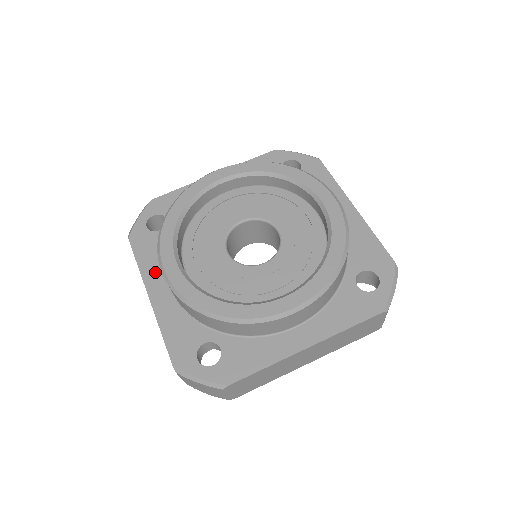
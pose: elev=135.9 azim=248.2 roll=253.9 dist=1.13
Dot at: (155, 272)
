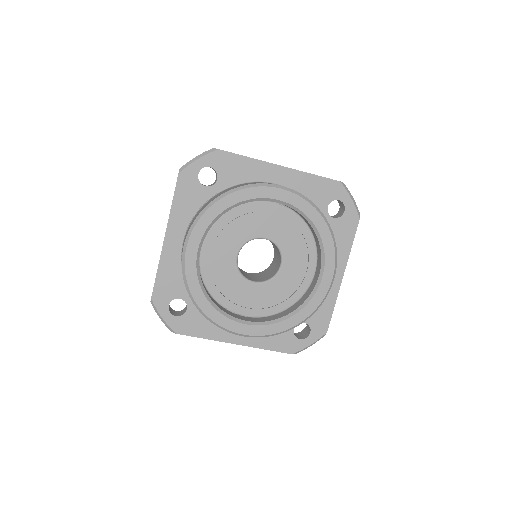
Dot at: (221, 331)
